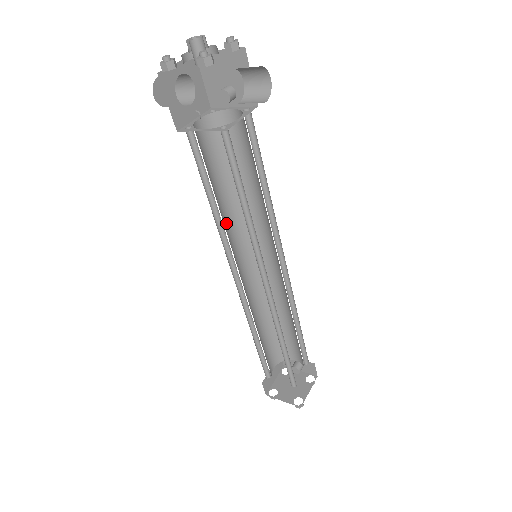
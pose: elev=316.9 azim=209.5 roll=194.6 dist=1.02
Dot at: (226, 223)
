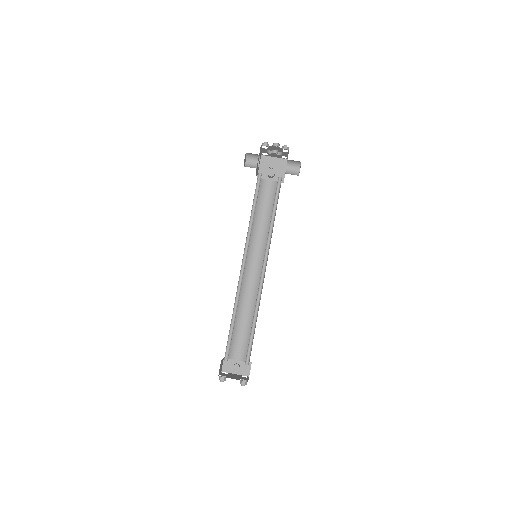
Dot at: occluded
